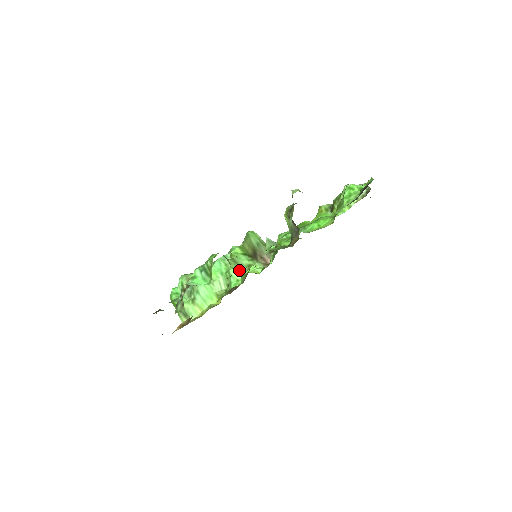
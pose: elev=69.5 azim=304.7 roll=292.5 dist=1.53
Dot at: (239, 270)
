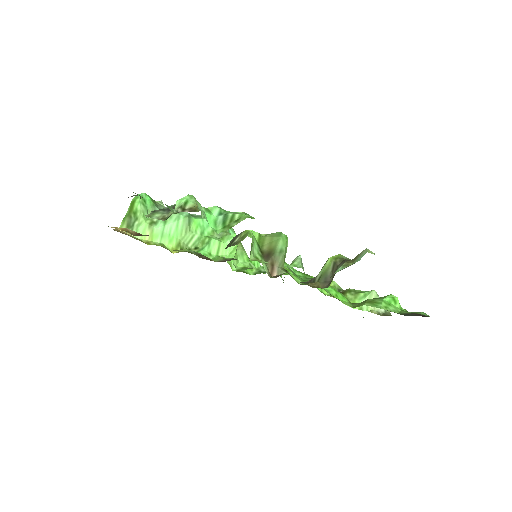
Dot at: occluded
